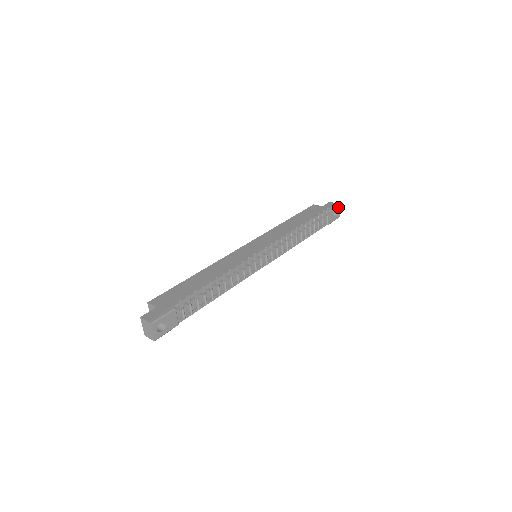
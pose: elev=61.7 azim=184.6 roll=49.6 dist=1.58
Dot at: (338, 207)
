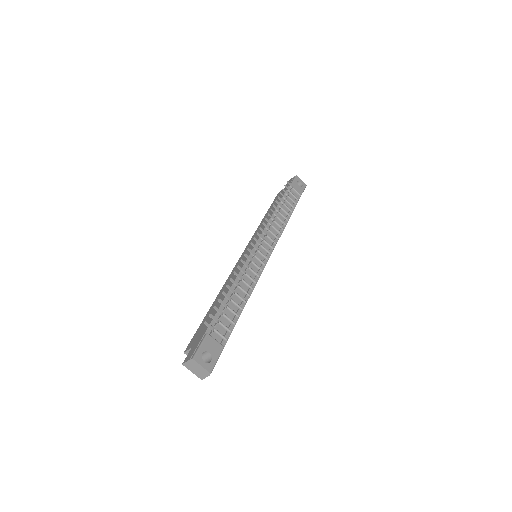
Dot at: (297, 178)
